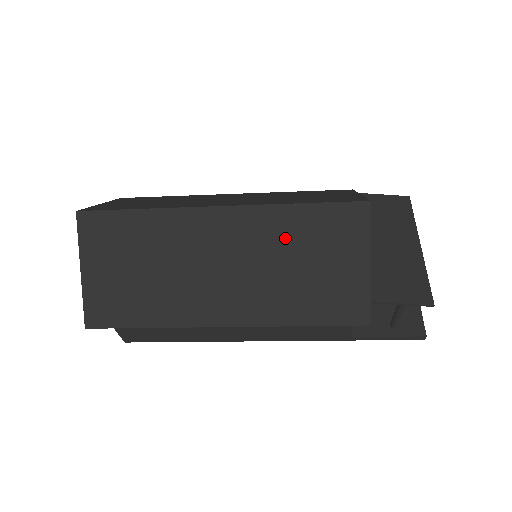
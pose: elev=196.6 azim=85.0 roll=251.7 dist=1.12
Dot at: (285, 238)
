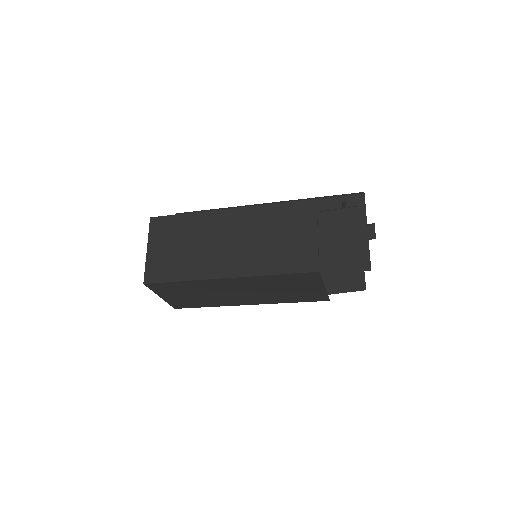
Dot at: (271, 284)
